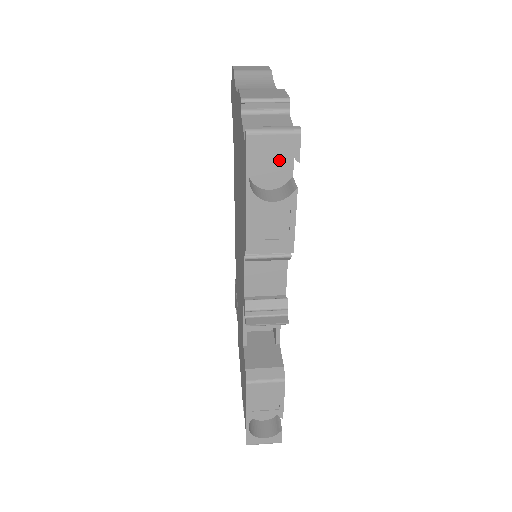
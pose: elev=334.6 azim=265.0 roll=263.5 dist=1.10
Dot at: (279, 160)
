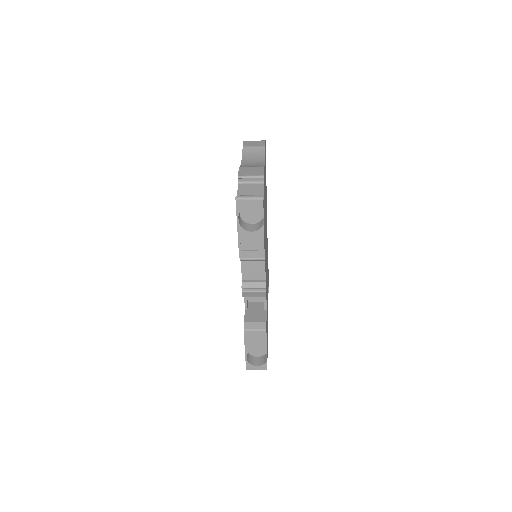
Dot at: (256, 209)
